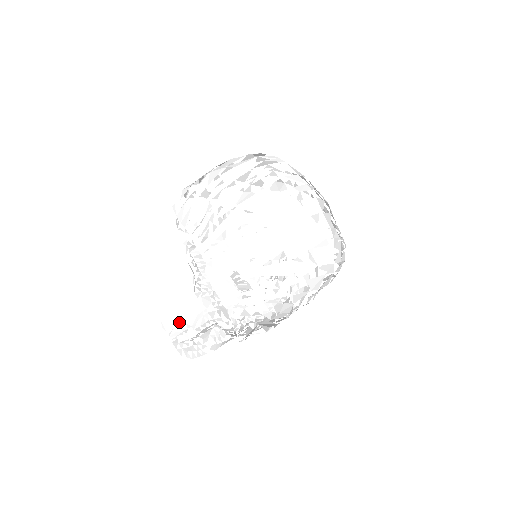
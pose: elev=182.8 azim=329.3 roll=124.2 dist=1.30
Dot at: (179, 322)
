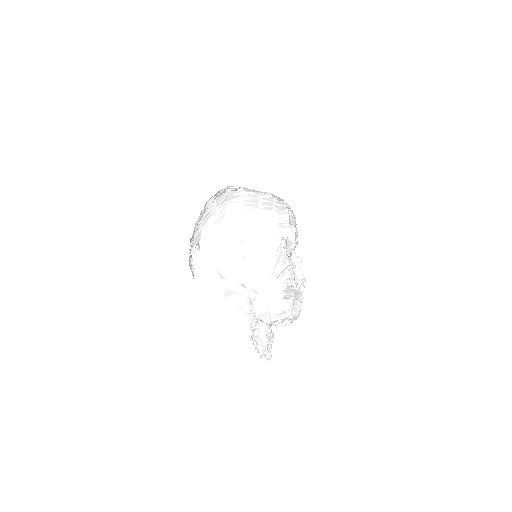
Dot at: occluded
